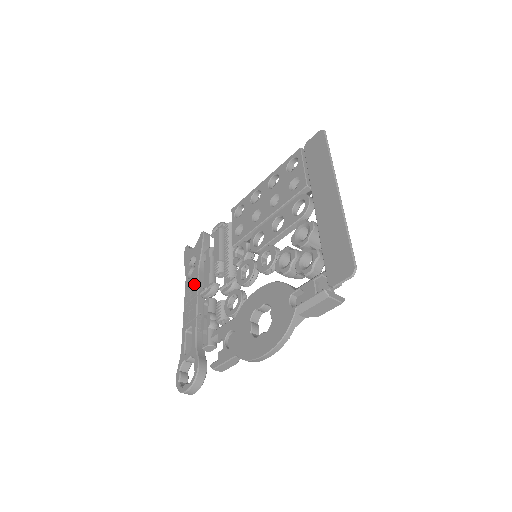
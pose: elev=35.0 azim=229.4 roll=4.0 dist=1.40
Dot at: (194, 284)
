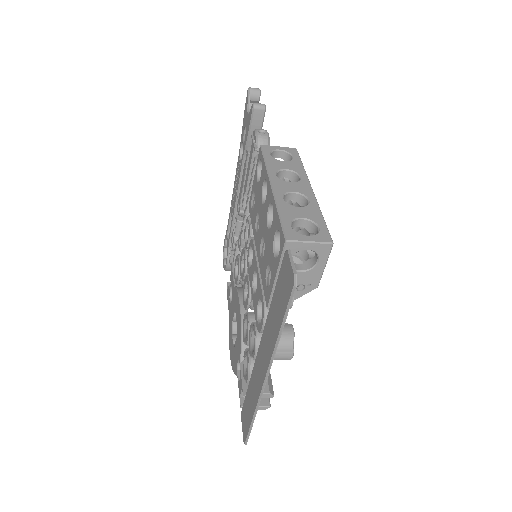
Dot at: (238, 174)
